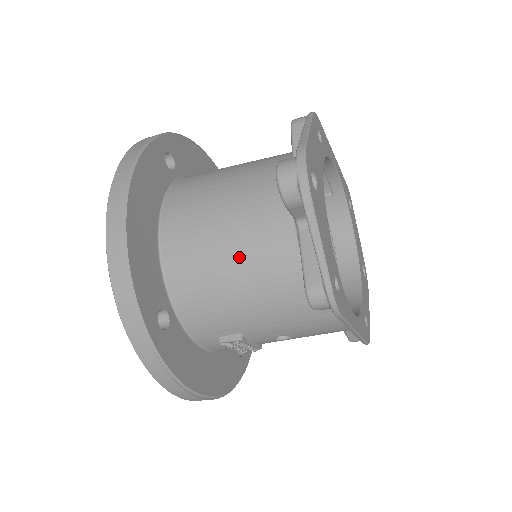
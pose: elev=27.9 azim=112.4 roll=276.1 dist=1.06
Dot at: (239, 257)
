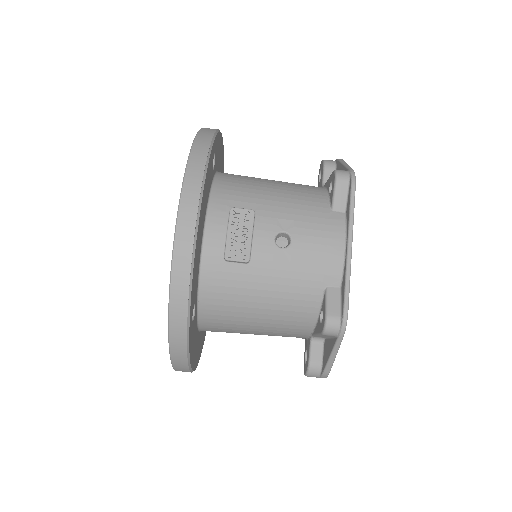
Dot at: (280, 181)
